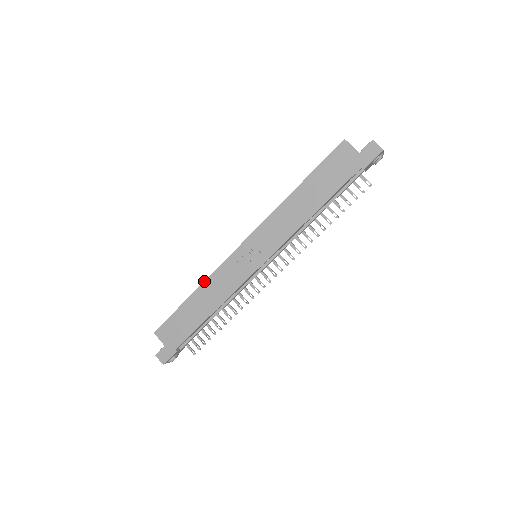
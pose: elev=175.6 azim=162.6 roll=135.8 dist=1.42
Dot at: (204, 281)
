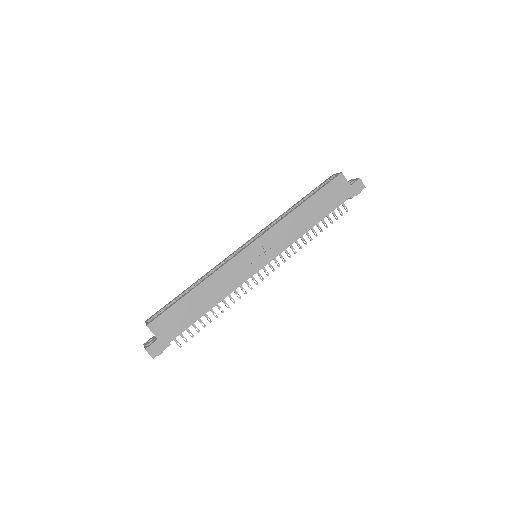
Dot at: (210, 275)
